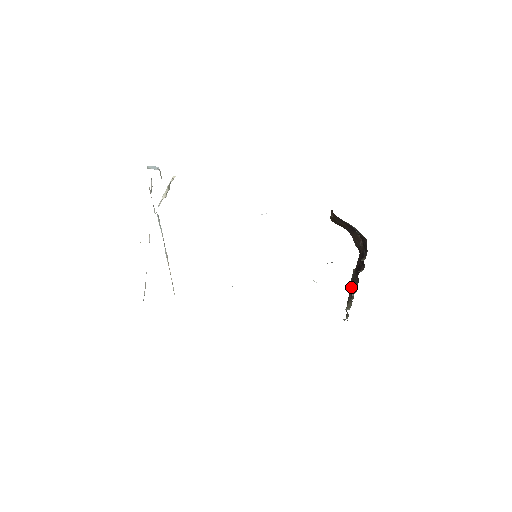
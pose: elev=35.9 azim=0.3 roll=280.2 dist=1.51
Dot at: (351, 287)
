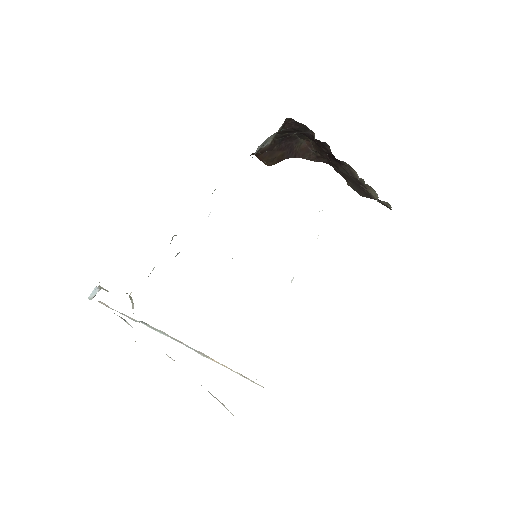
Dot at: occluded
